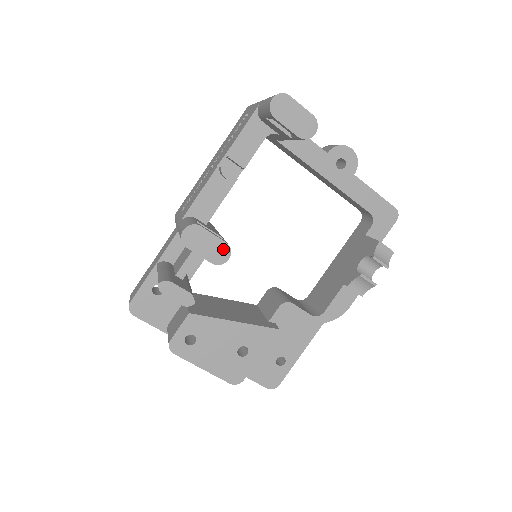
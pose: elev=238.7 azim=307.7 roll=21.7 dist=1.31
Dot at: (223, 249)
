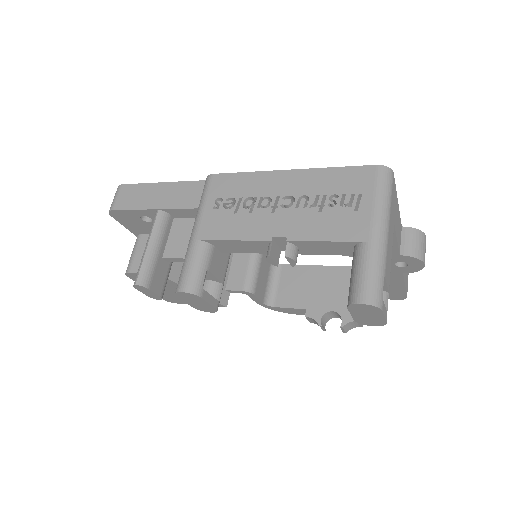
Dot at: (210, 309)
